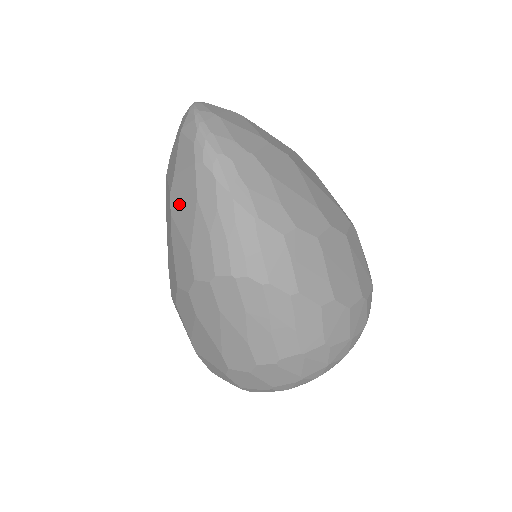
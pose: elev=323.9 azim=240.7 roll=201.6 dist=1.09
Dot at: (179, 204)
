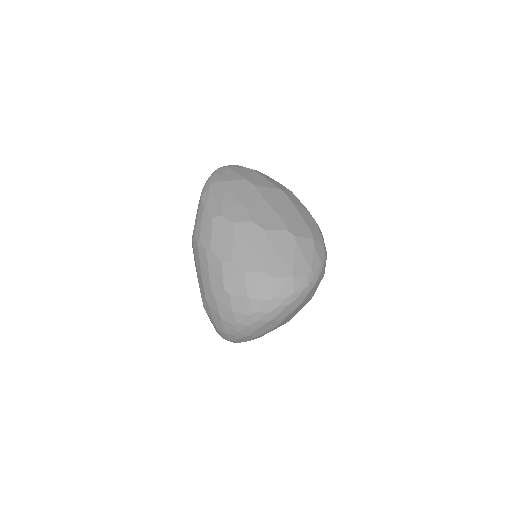
Dot at: occluded
